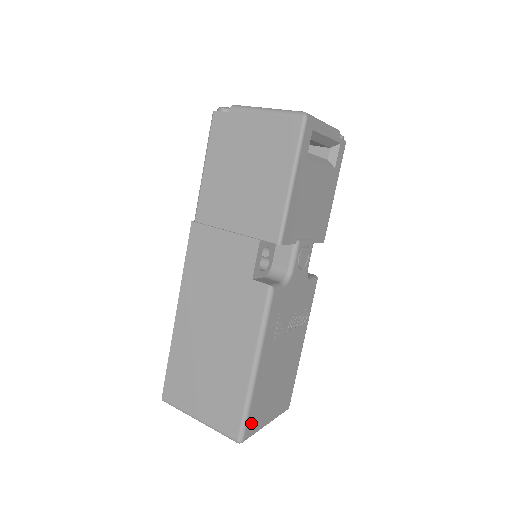
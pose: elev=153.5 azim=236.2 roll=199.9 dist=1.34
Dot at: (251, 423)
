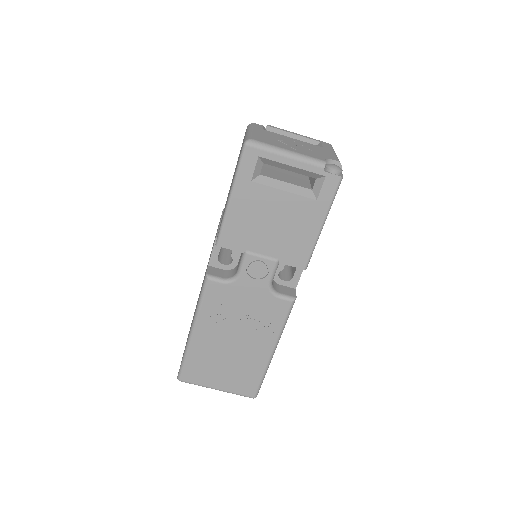
Dot at: (190, 373)
